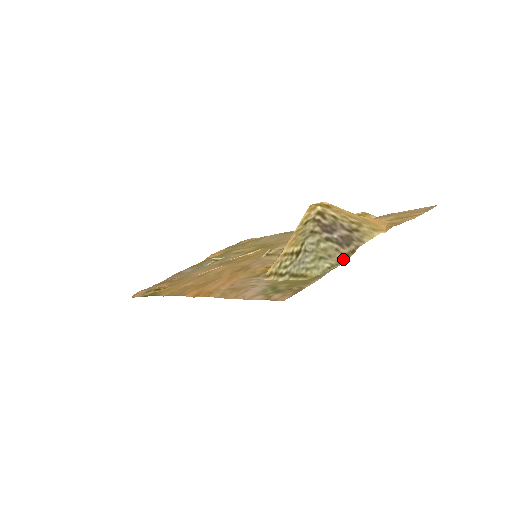
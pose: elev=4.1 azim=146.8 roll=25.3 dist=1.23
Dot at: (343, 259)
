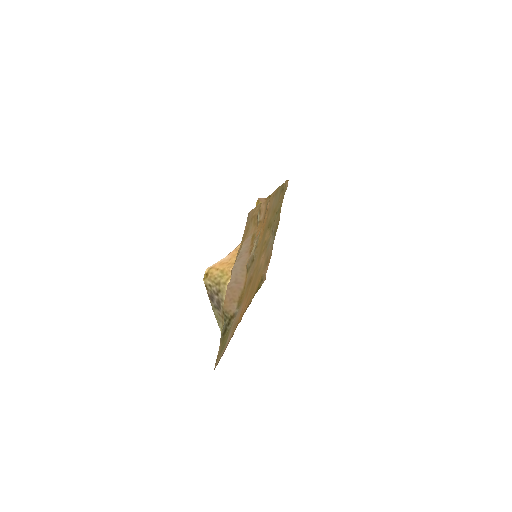
Dot at: (223, 321)
